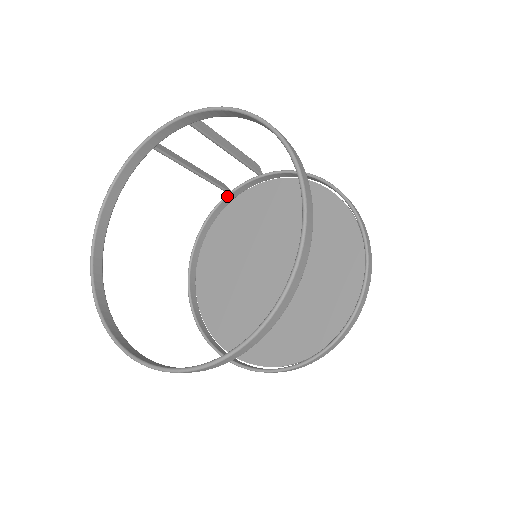
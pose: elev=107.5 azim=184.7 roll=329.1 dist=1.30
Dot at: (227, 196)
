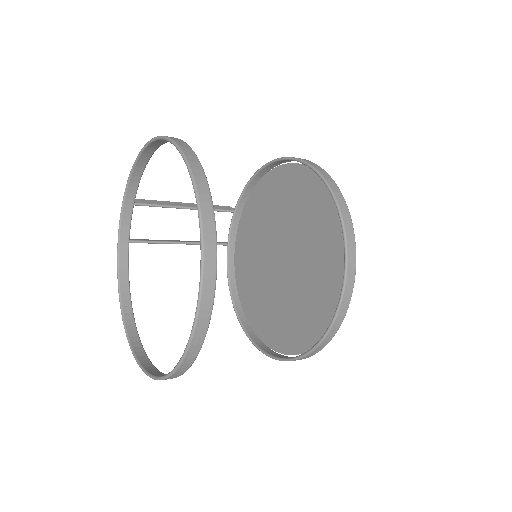
Dot at: (228, 247)
